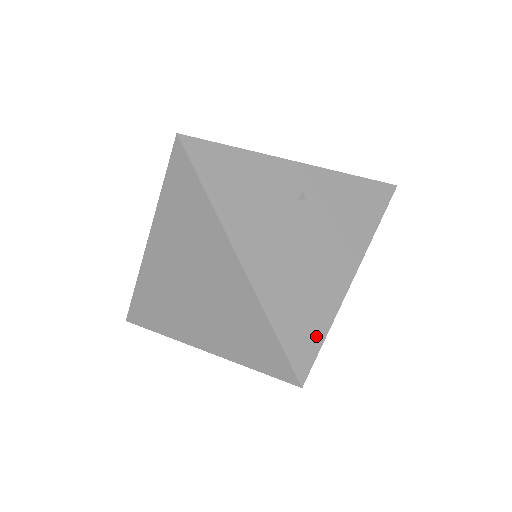
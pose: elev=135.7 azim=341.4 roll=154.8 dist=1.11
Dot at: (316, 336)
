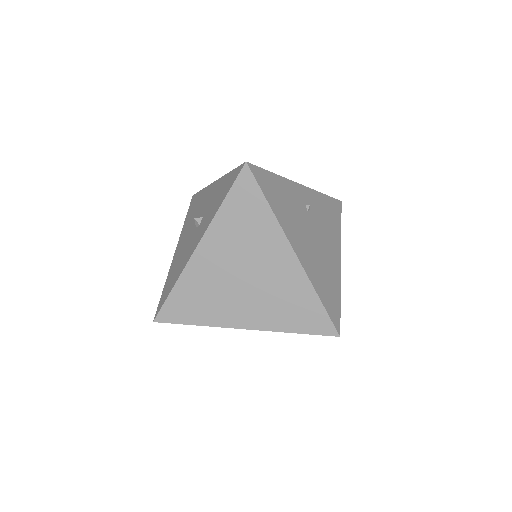
Dot at: (337, 302)
